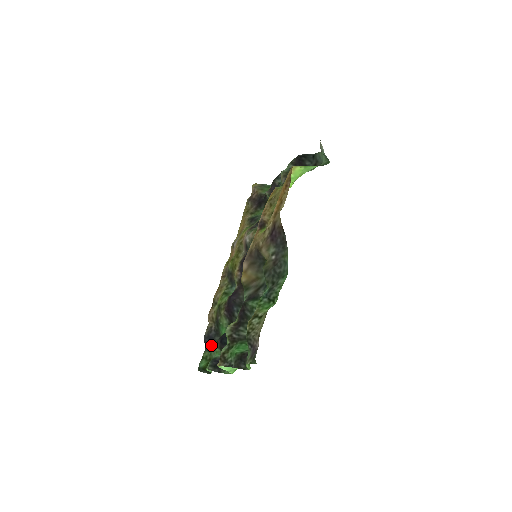
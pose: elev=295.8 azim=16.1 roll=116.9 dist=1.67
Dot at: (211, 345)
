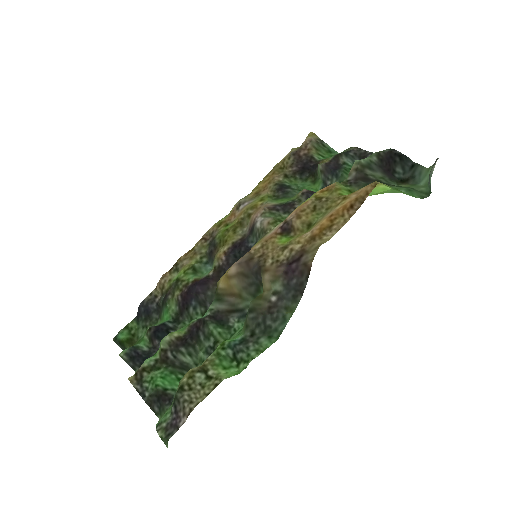
Dot at: (144, 318)
